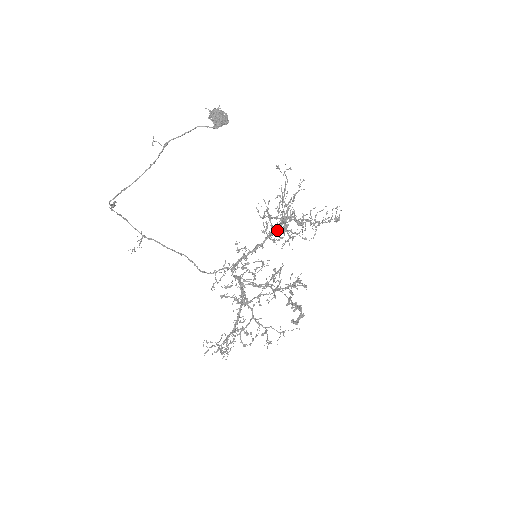
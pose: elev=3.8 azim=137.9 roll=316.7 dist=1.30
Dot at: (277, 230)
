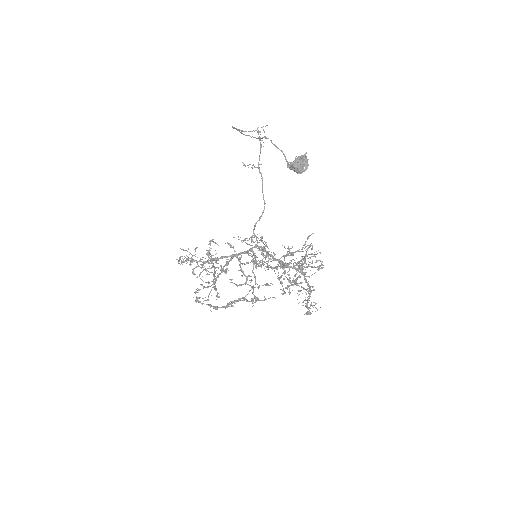
Dot at: (282, 264)
